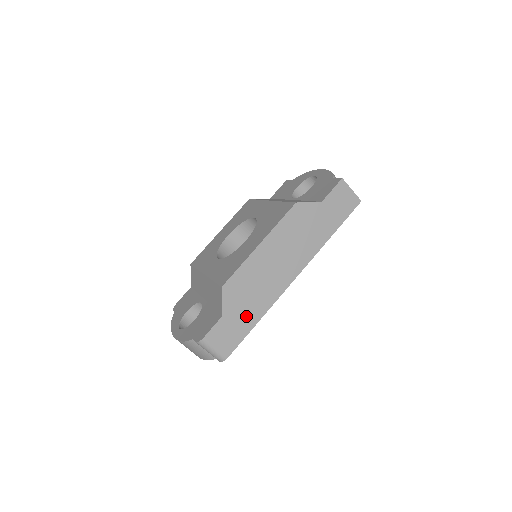
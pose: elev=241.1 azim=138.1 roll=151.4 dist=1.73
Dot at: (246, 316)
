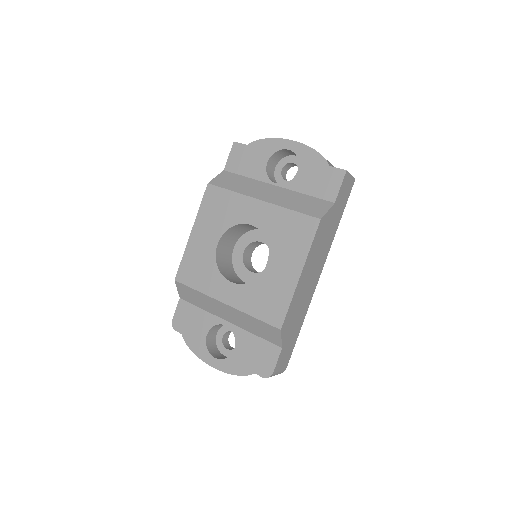
Dot at: (294, 333)
